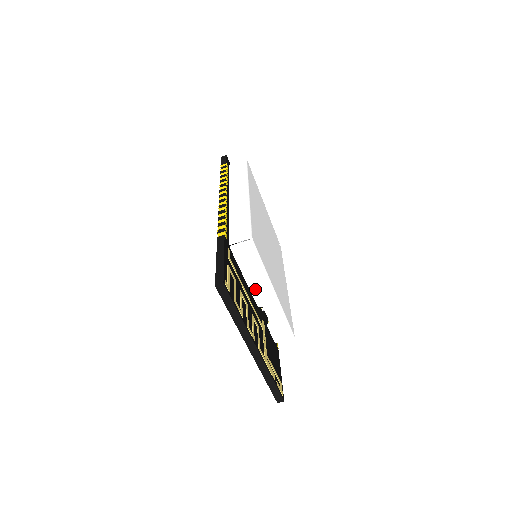
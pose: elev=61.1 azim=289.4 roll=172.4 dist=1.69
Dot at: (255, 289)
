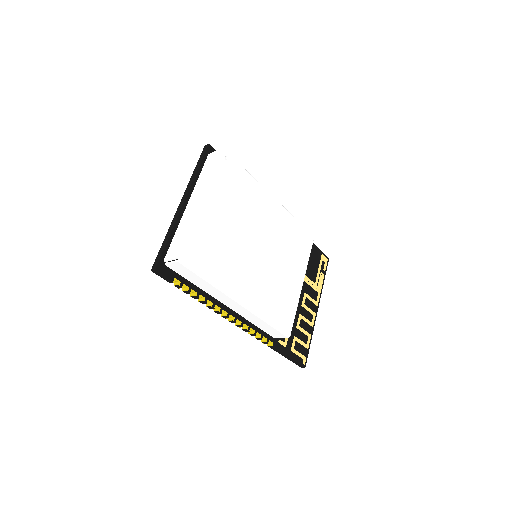
Dot at: occluded
